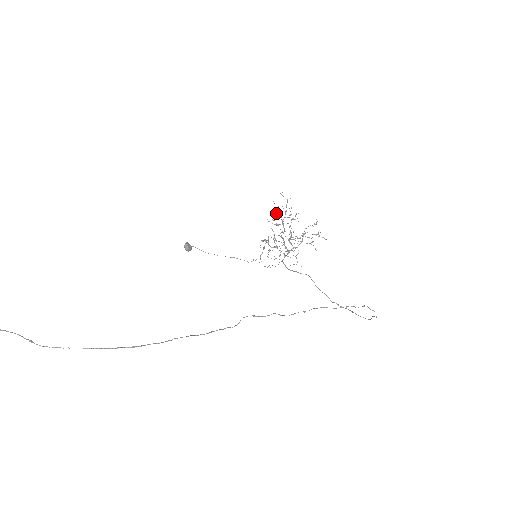
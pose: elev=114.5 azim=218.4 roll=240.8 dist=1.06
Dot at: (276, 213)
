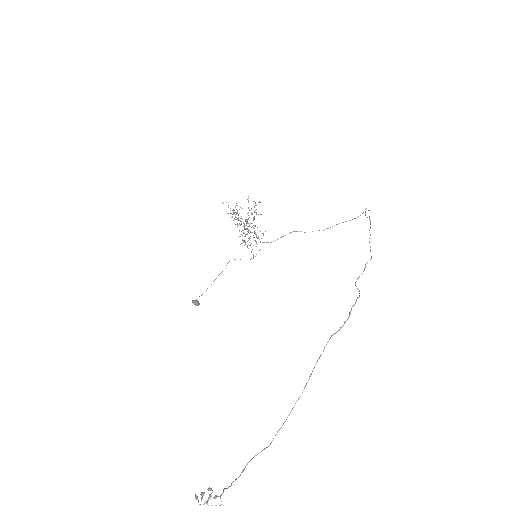
Dot at: occluded
